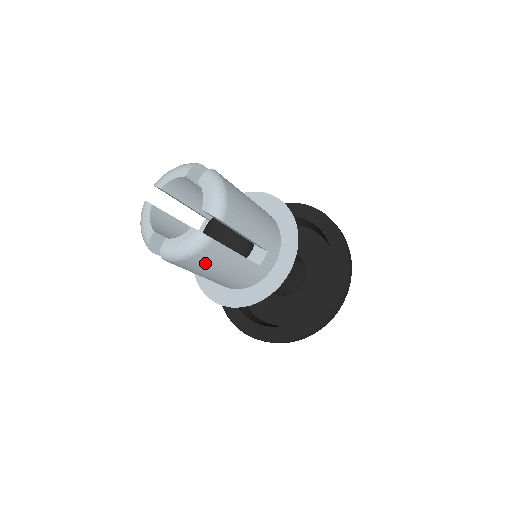
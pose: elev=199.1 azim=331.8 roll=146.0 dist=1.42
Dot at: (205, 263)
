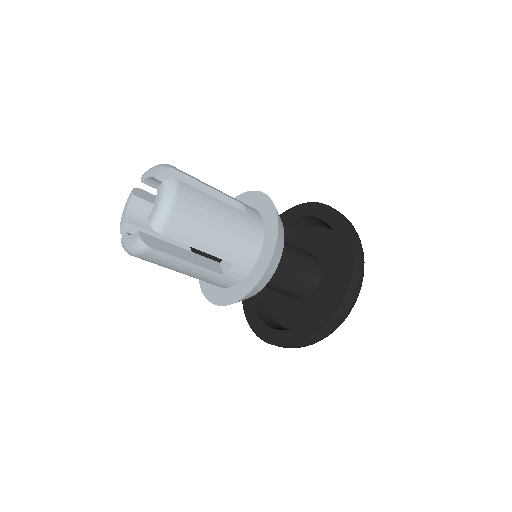
Dot at: (156, 263)
